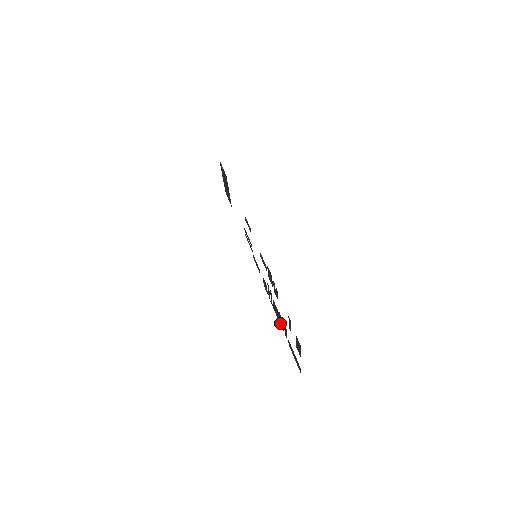
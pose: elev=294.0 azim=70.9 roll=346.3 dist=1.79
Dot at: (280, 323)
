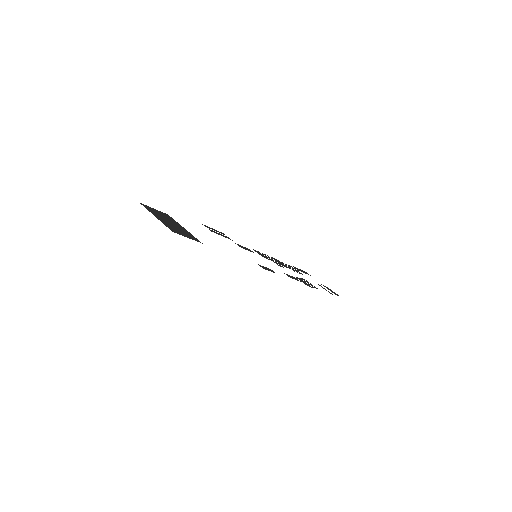
Dot at: occluded
